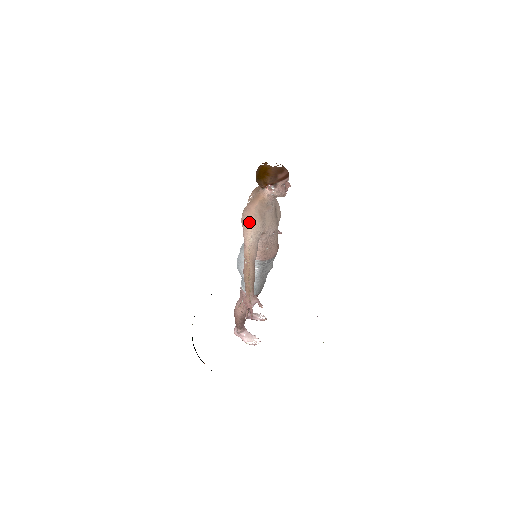
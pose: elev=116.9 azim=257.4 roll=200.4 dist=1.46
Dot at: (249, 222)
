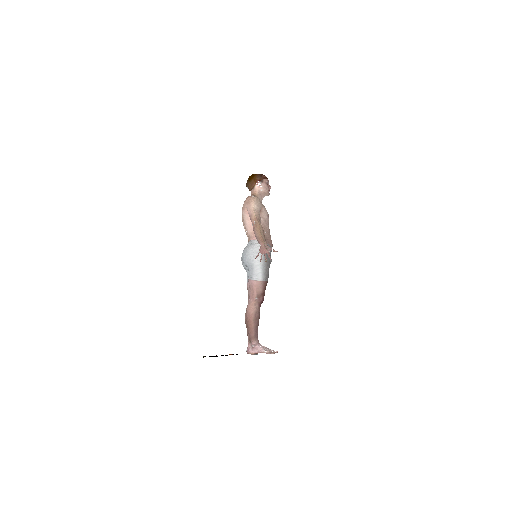
Dot at: (251, 198)
